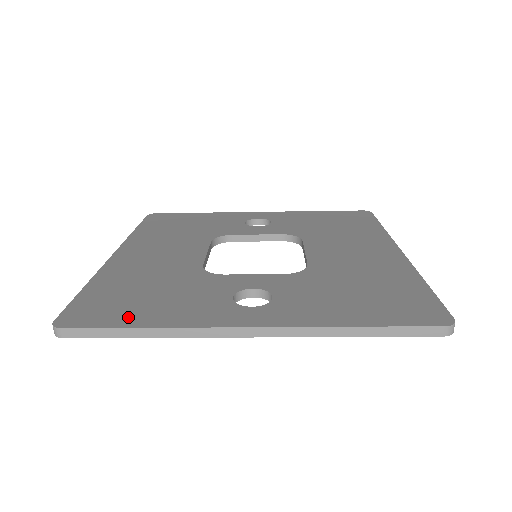
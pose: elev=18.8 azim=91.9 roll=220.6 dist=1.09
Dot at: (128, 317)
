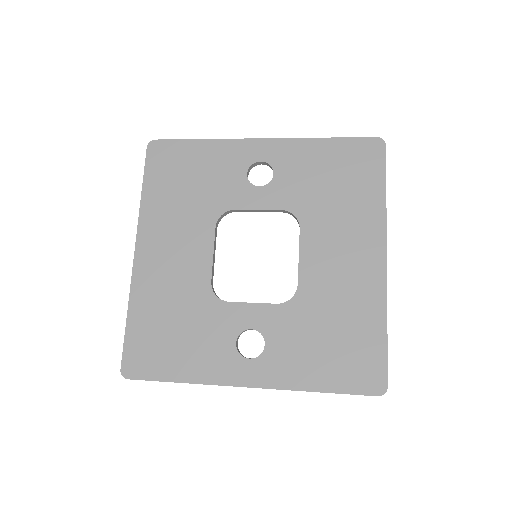
Dot at: (167, 368)
